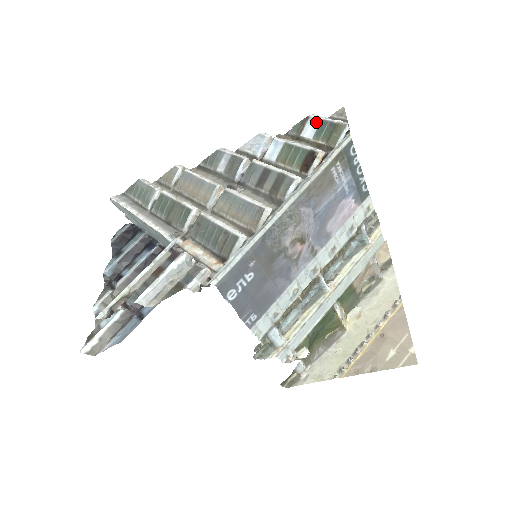
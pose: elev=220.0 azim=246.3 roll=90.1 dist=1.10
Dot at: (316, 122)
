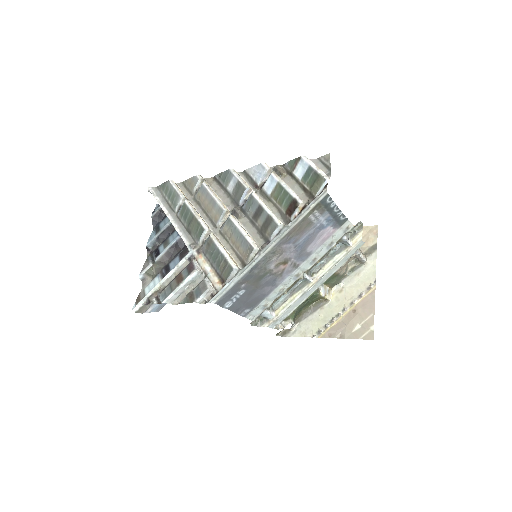
Dot at: (305, 166)
